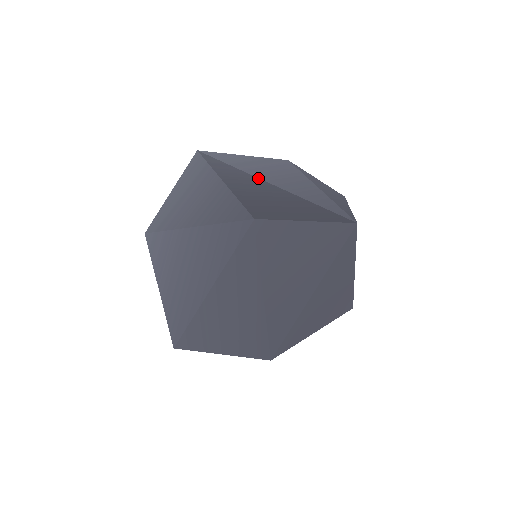
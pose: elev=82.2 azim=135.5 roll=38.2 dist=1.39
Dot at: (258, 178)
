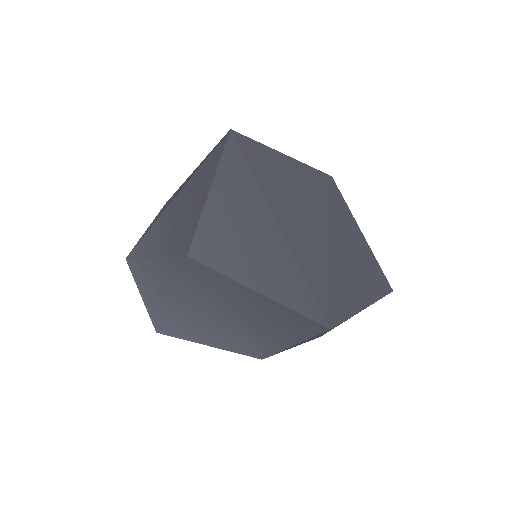
Dot at: occluded
